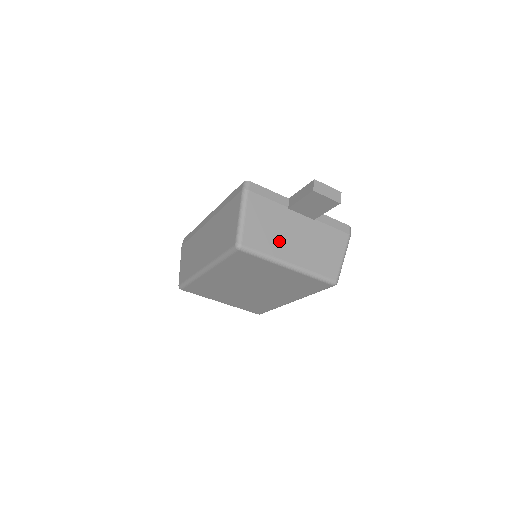
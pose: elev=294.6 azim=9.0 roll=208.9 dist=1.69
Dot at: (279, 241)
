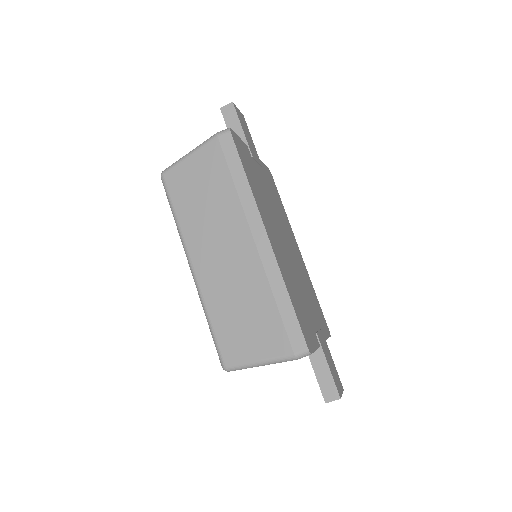
Dot at: occluded
